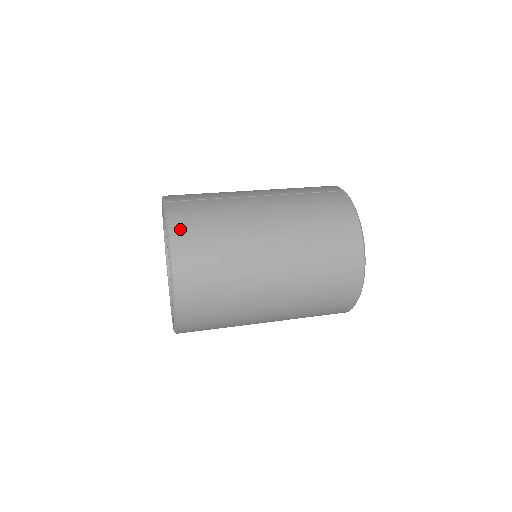
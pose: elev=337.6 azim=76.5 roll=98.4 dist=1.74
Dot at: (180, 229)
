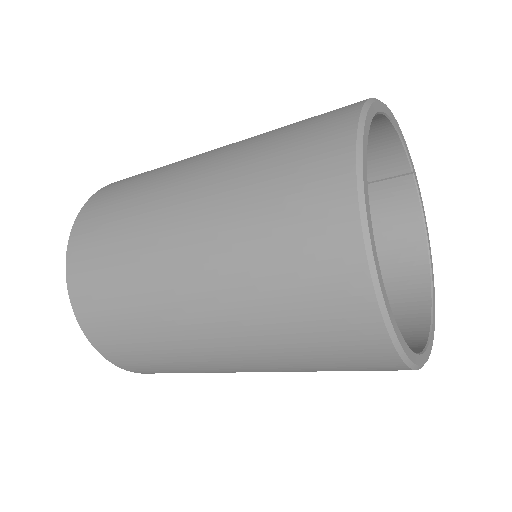
Dot at: occluded
